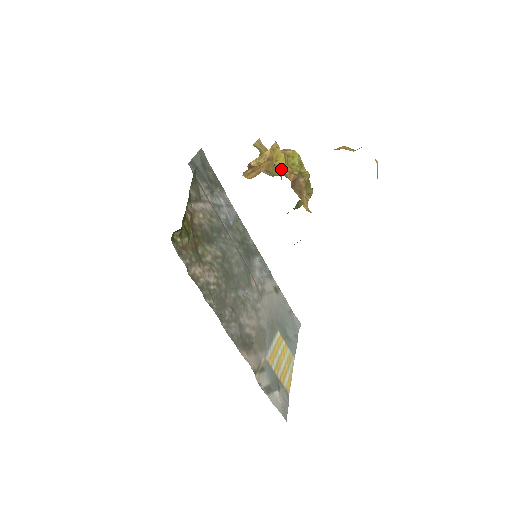
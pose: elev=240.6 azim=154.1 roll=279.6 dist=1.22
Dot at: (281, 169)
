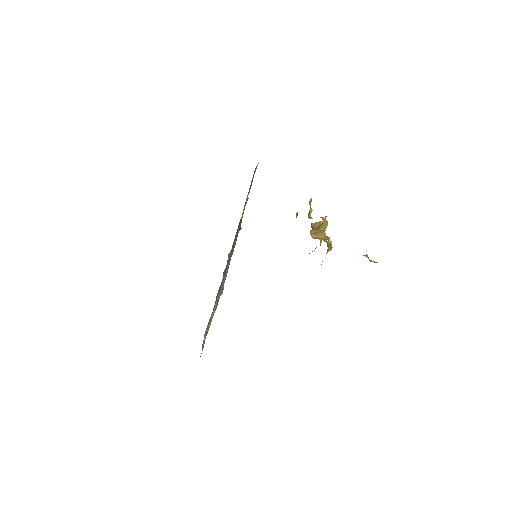
Dot at: occluded
